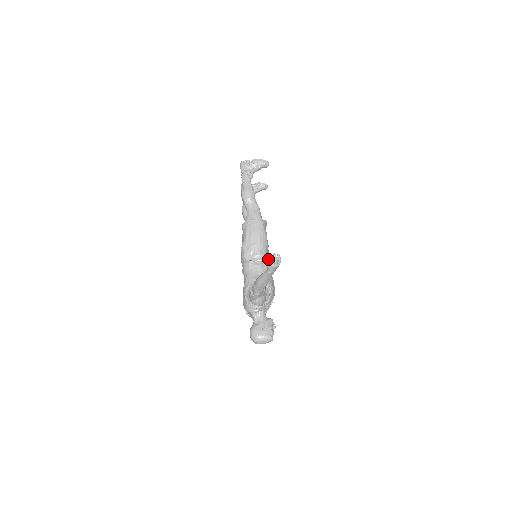
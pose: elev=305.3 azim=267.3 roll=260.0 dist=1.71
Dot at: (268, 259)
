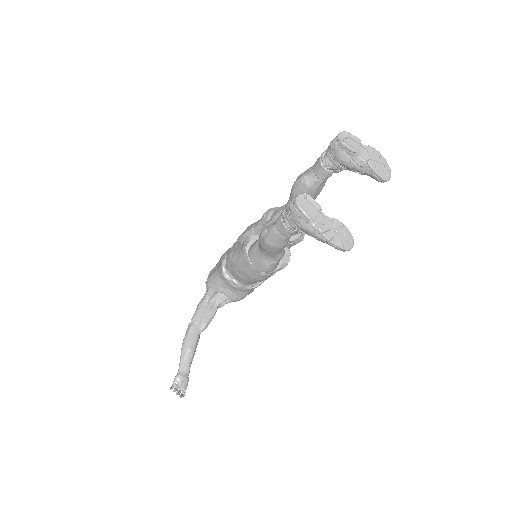
Dot at: occluded
